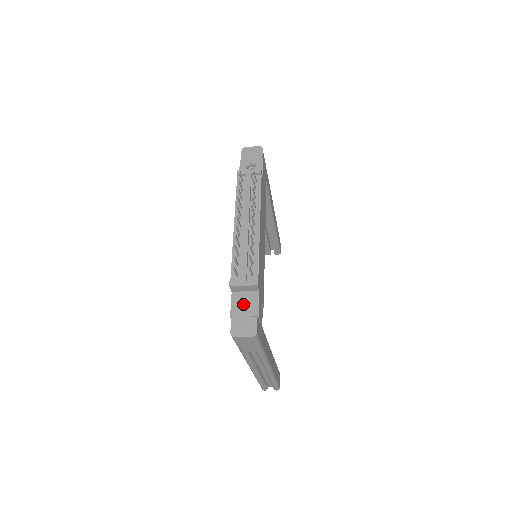
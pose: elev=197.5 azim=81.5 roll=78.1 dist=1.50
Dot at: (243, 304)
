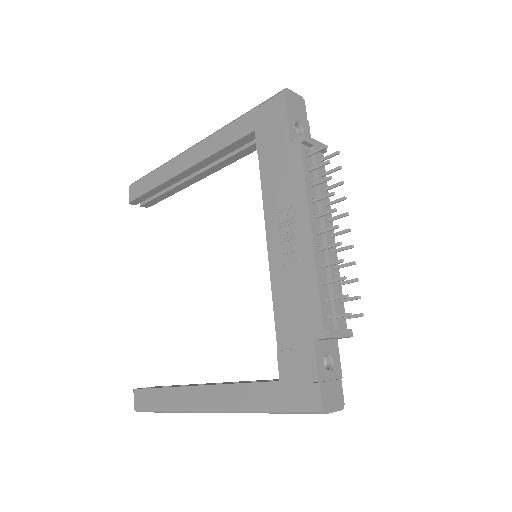
Dot at: occluded
